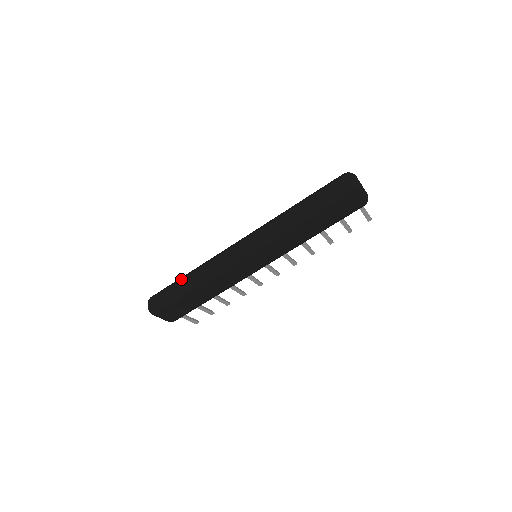
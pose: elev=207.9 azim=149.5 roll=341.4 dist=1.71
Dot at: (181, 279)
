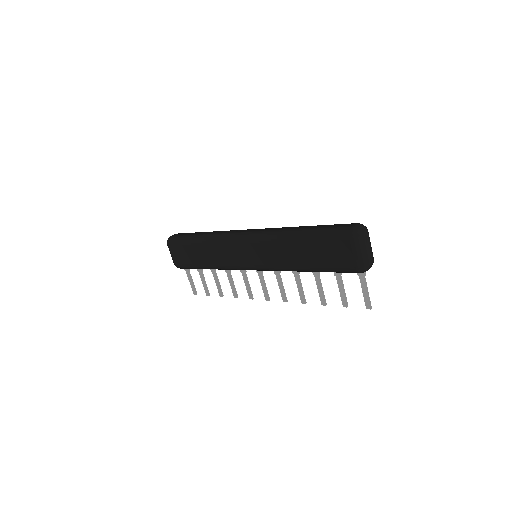
Dot at: (201, 232)
